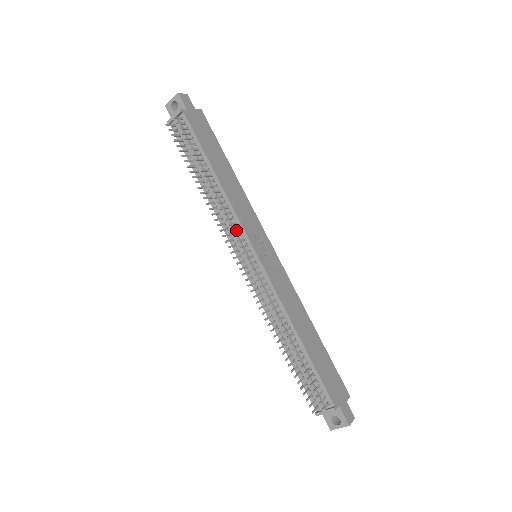
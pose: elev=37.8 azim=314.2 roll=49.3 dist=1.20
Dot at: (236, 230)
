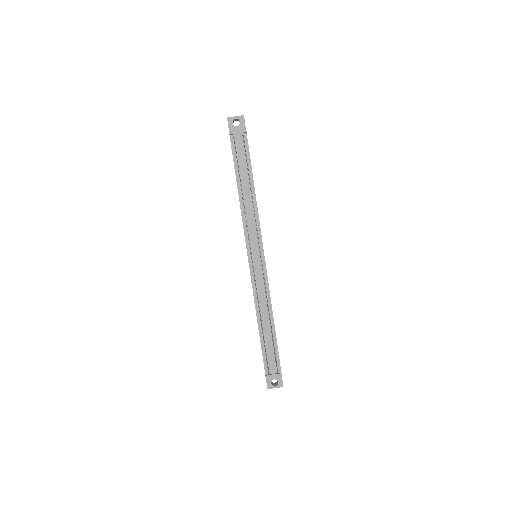
Dot at: occluded
